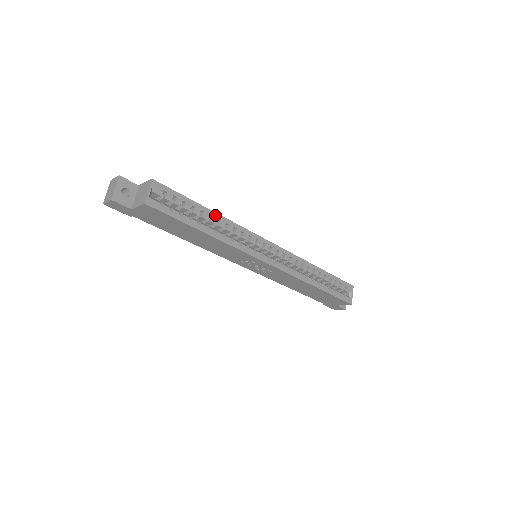
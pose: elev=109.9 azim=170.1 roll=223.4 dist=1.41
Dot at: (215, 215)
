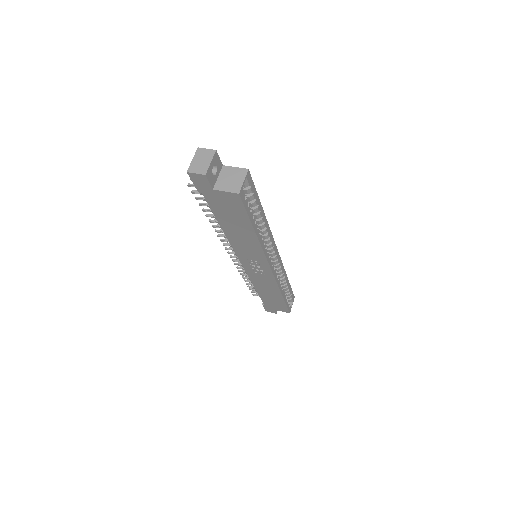
Dot at: (264, 216)
